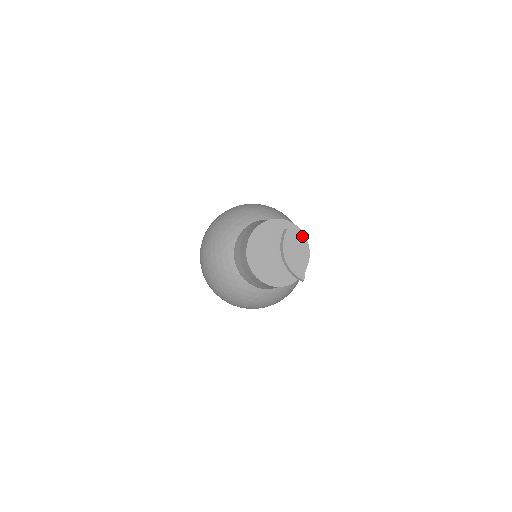
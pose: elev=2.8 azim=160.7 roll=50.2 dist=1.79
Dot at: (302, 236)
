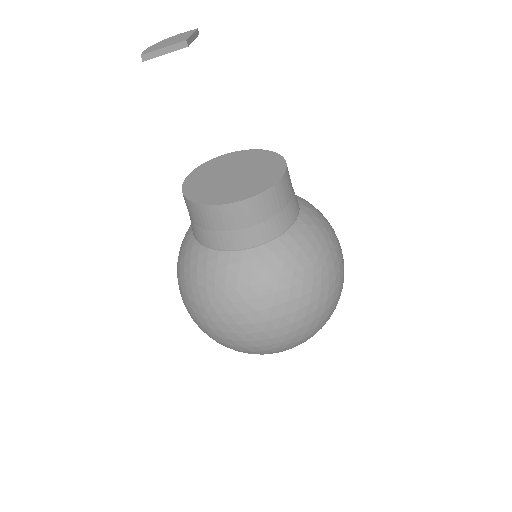
Dot at: (278, 176)
